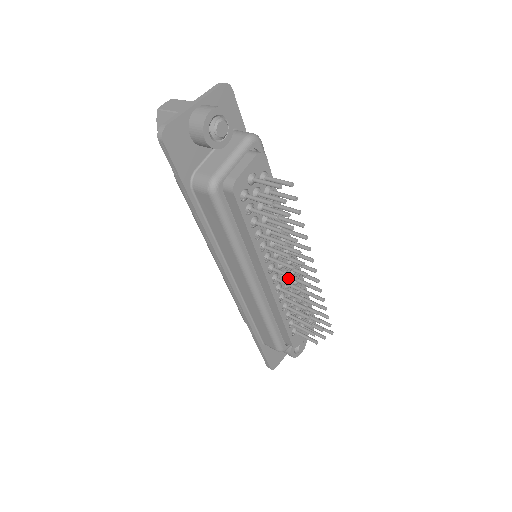
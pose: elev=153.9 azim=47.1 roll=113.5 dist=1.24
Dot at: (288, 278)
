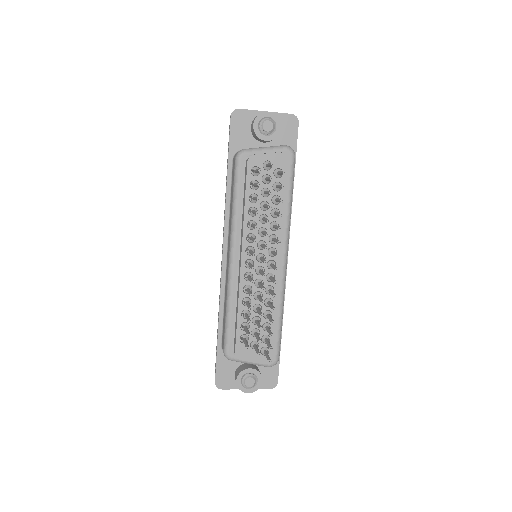
Dot at: (262, 278)
